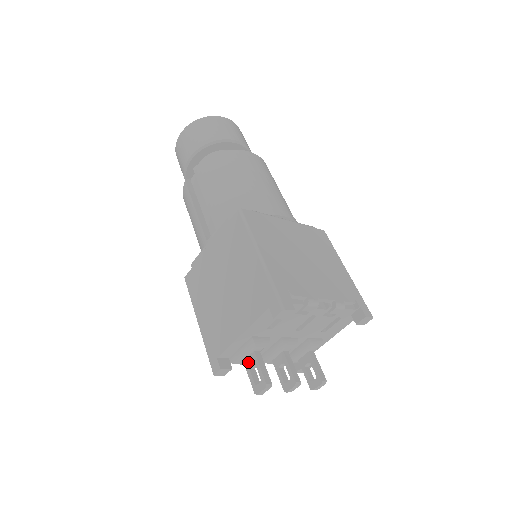
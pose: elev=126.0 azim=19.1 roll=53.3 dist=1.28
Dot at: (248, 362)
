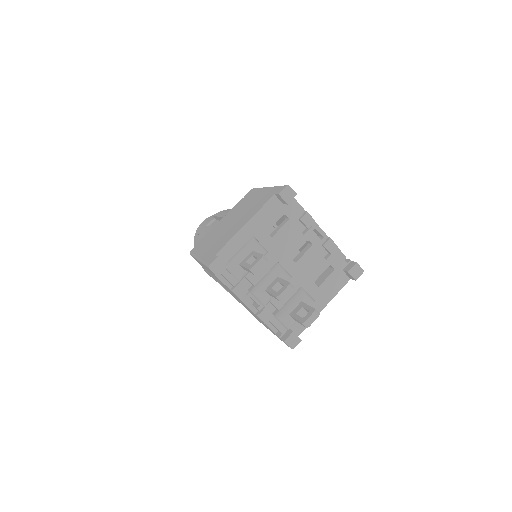
Dot at: (245, 260)
